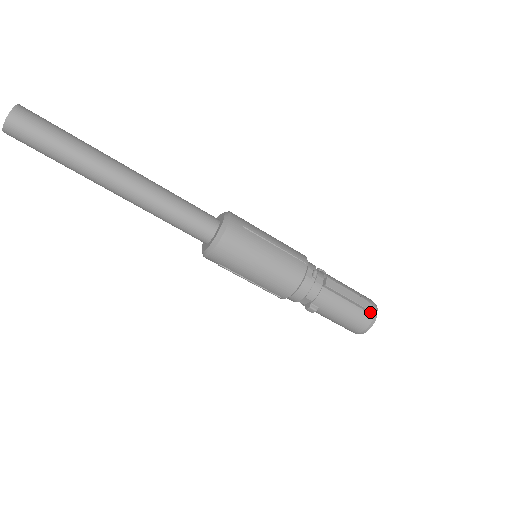
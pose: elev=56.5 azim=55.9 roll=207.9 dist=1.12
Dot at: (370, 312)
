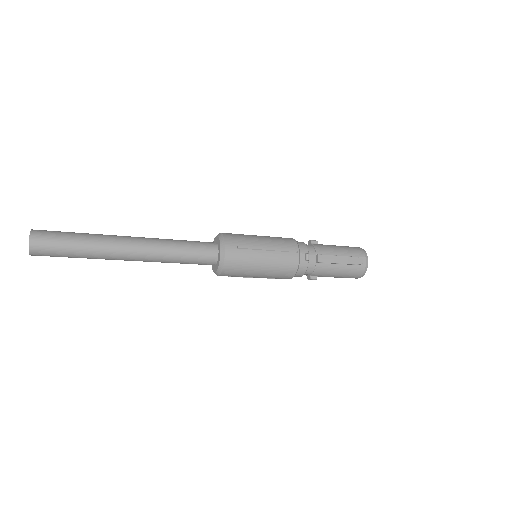
Dot at: (361, 264)
